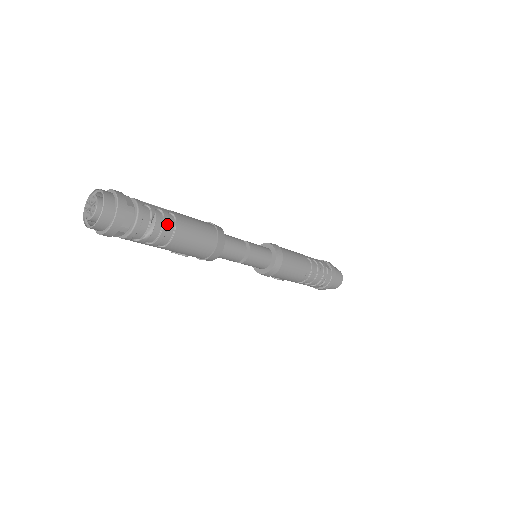
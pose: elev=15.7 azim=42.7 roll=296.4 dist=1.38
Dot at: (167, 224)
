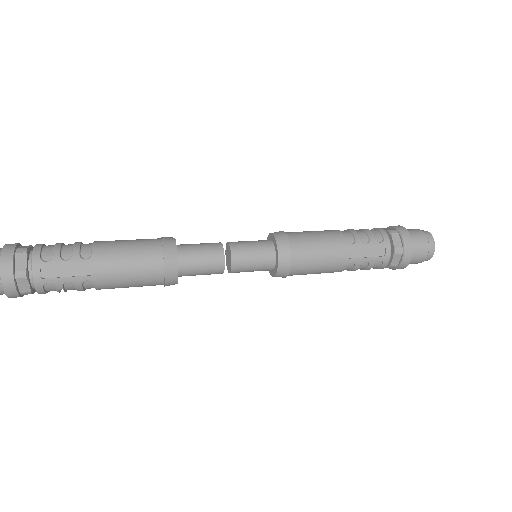
Dot at: (82, 290)
